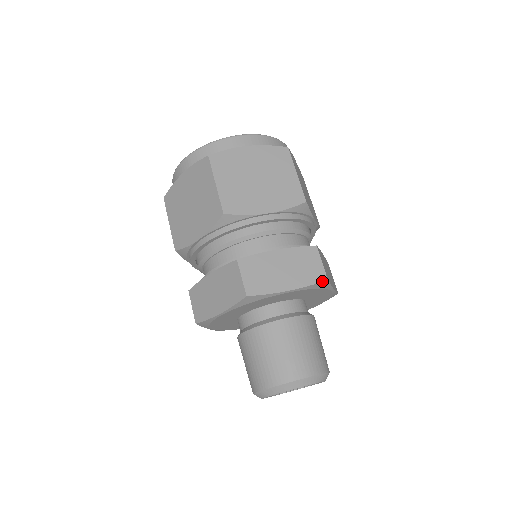
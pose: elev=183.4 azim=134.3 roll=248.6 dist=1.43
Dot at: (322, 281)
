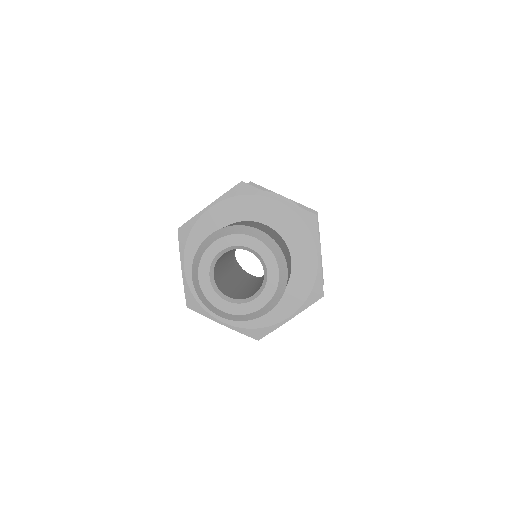
Dot at: (237, 185)
